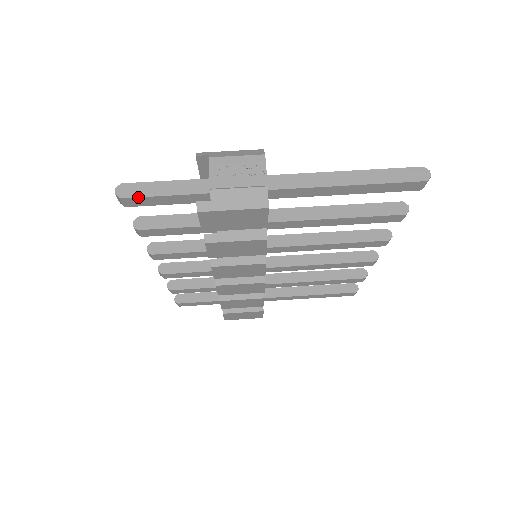
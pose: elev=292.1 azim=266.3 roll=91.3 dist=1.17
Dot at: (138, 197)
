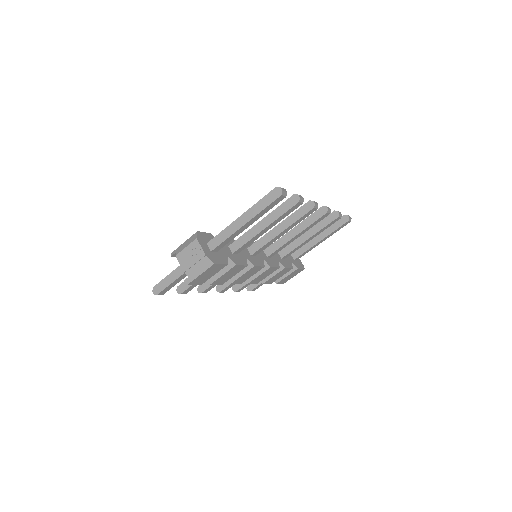
Dot at: (163, 290)
